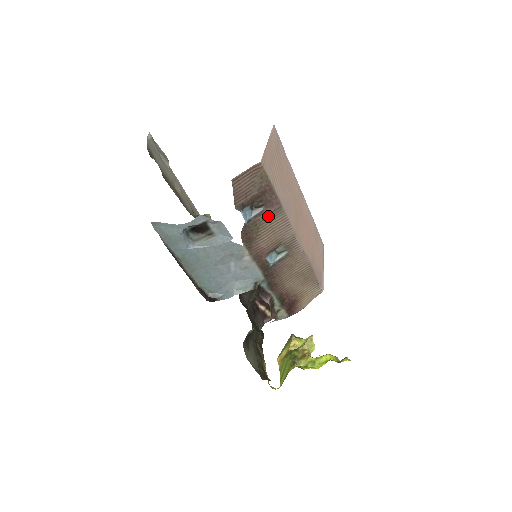
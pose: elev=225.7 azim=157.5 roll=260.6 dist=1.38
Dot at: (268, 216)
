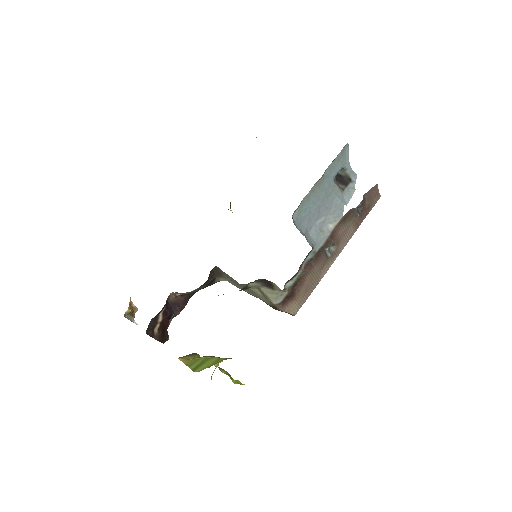
Dot at: (355, 222)
